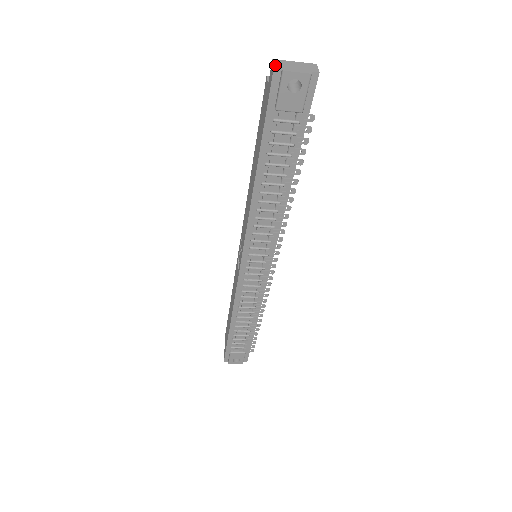
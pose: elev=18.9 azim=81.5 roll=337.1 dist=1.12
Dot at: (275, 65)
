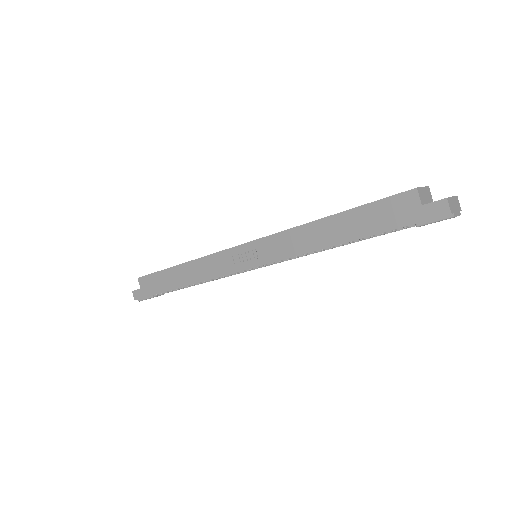
Dot at: (451, 209)
